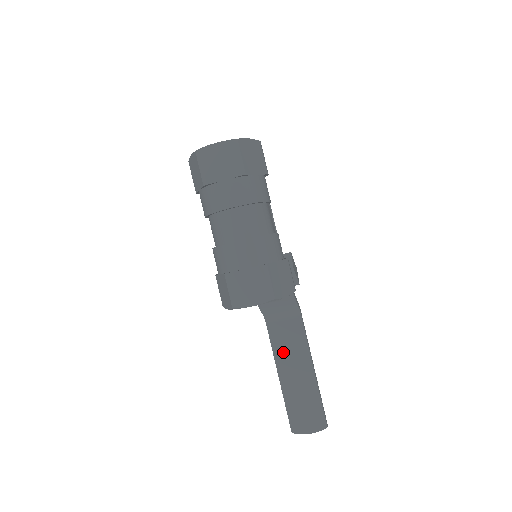
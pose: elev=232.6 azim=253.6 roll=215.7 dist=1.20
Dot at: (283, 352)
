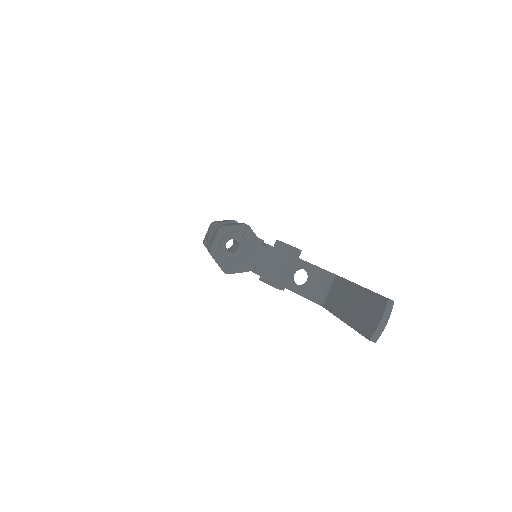
Dot at: (337, 305)
